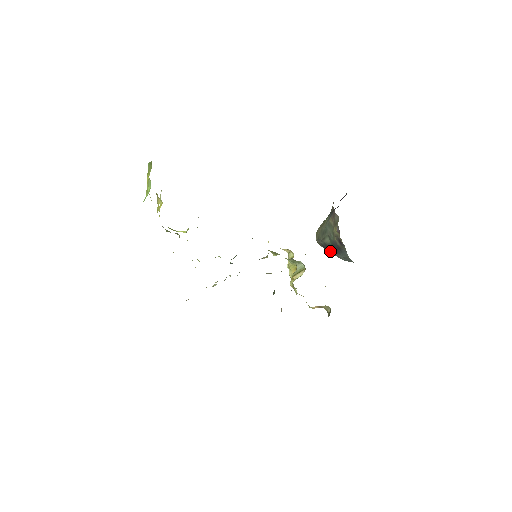
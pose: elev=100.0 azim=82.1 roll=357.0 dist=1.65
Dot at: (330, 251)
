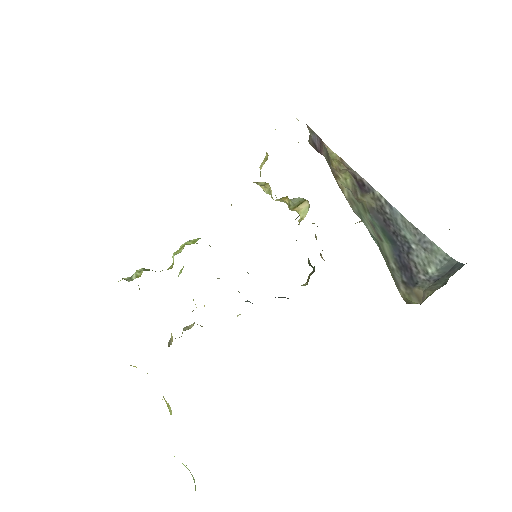
Dot at: (411, 270)
